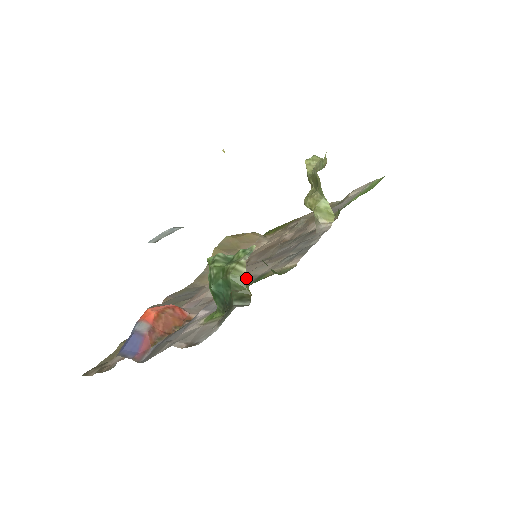
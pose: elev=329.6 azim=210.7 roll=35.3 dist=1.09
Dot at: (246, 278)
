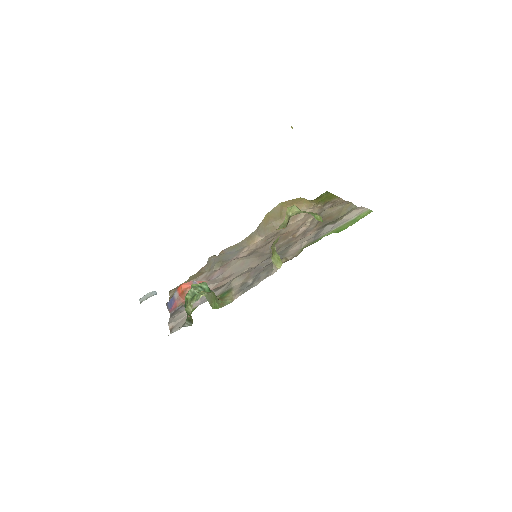
Dot at: (230, 282)
